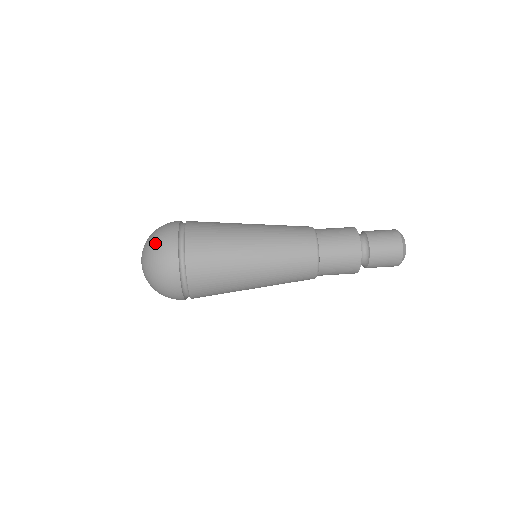
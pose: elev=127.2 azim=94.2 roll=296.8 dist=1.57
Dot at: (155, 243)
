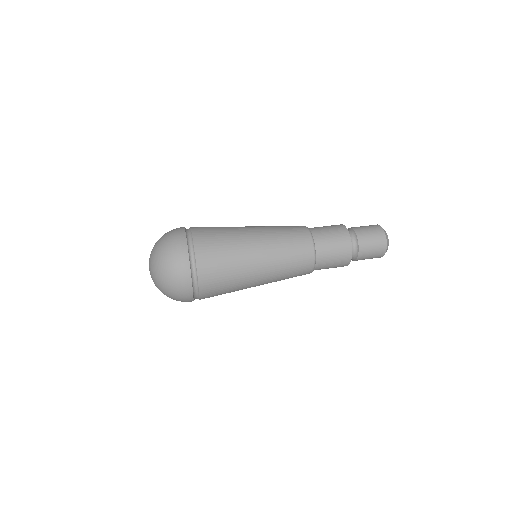
Dot at: occluded
